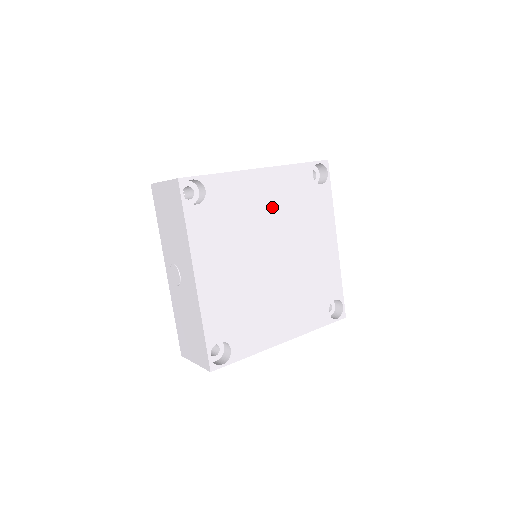
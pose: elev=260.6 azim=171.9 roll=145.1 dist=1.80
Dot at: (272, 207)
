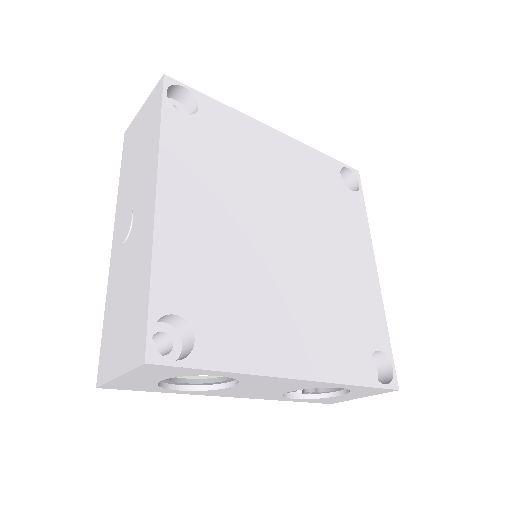
Dot at: (287, 177)
